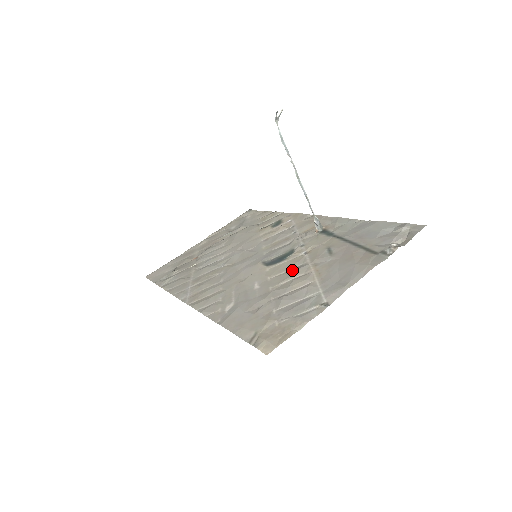
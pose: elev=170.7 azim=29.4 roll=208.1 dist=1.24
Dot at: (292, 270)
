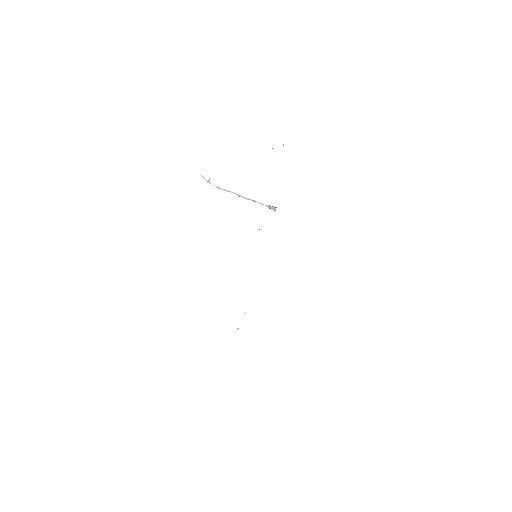
Dot at: occluded
